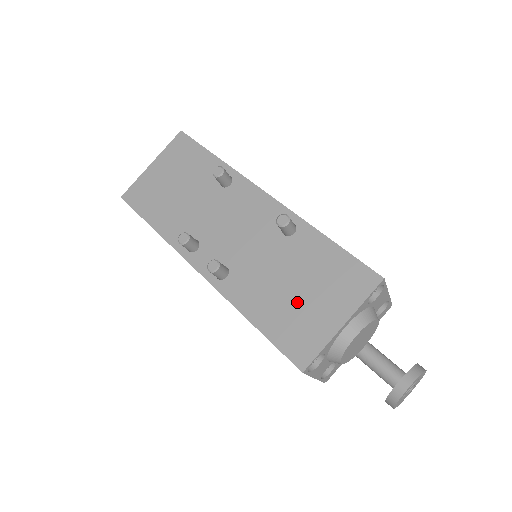
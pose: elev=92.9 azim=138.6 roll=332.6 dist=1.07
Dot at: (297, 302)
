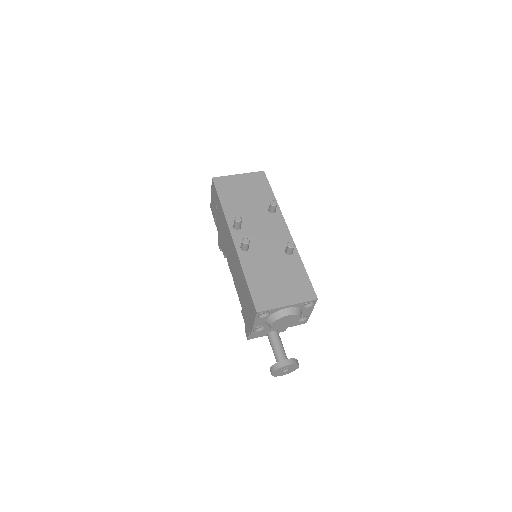
Dot at: (273, 283)
